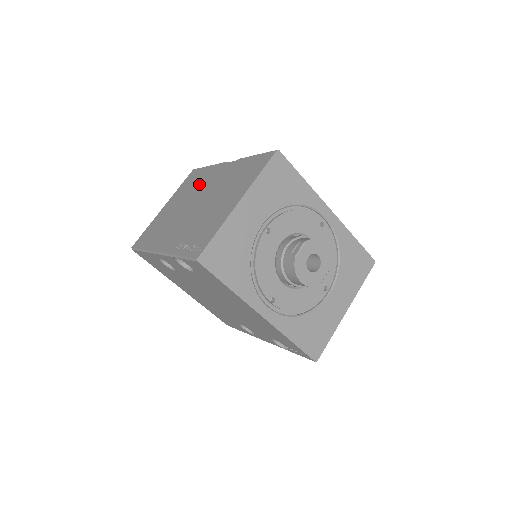
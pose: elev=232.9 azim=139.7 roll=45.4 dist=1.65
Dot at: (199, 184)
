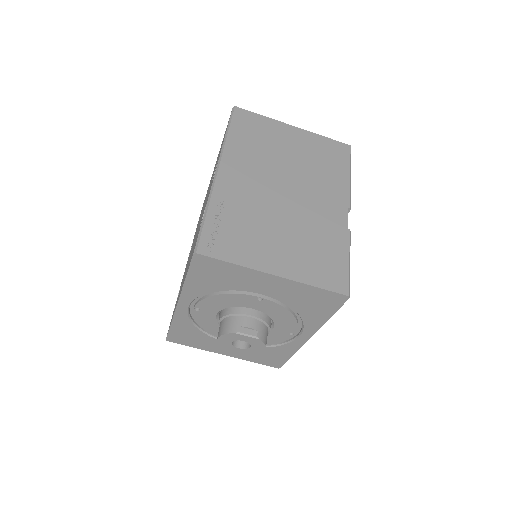
Dot at: (321, 176)
